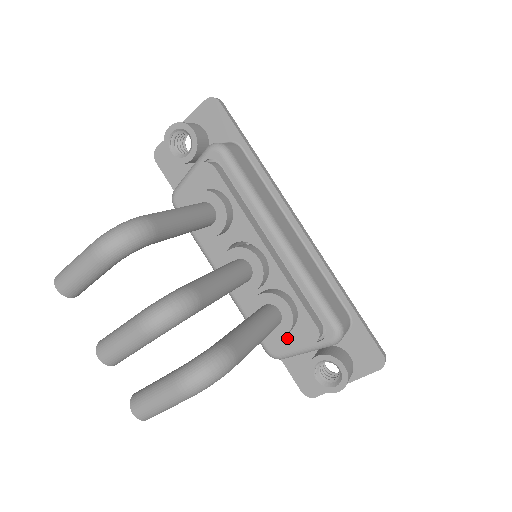
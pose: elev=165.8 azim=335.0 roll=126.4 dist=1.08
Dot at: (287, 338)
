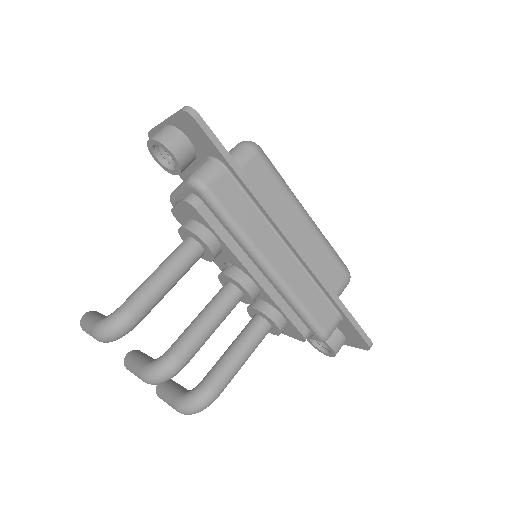
Dot at: occluded
